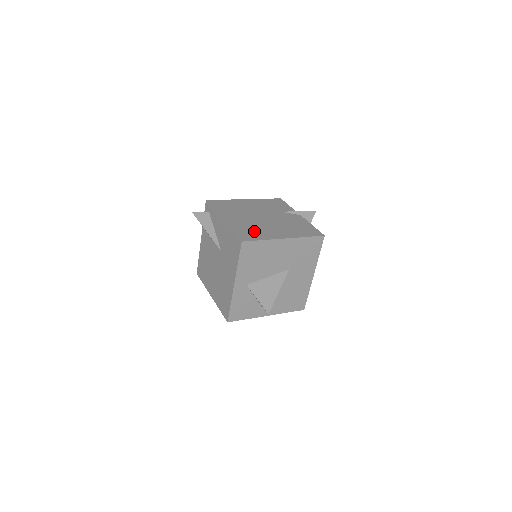
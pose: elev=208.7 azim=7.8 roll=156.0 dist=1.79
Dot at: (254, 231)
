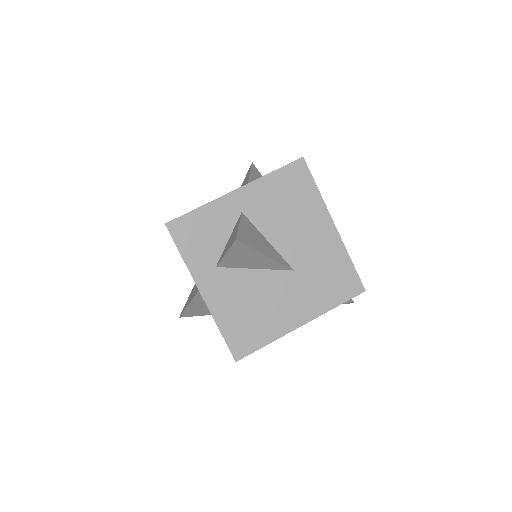
Dot at: occluded
